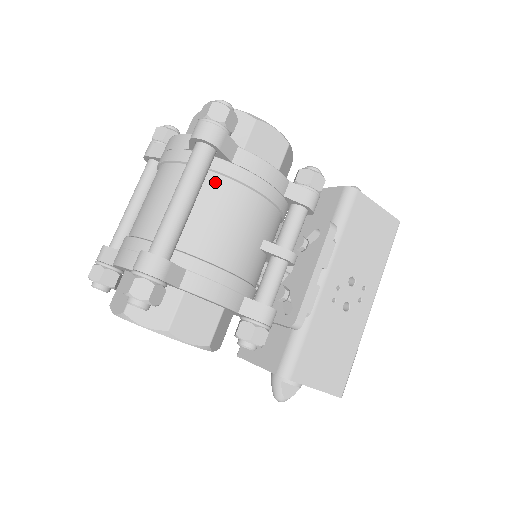
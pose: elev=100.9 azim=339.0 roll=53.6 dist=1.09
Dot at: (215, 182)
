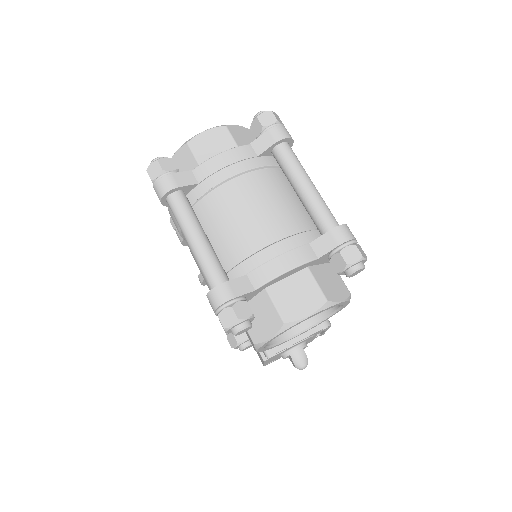
Dot at: occluded
